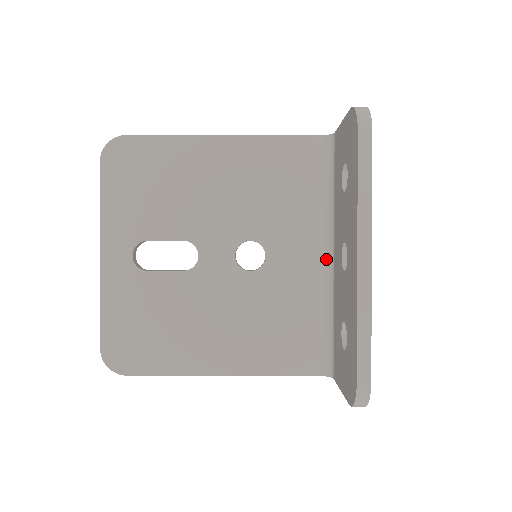
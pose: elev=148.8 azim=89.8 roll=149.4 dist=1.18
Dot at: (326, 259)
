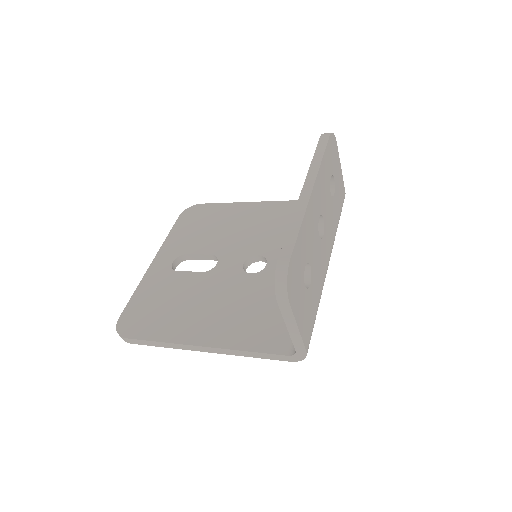
Dot at: occluded
